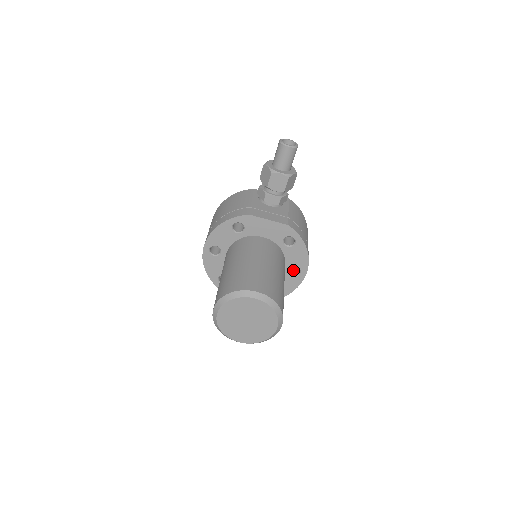
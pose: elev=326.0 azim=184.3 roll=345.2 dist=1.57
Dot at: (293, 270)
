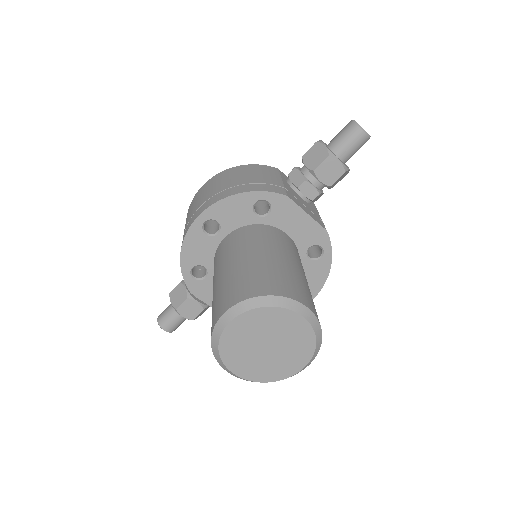
Dot at: occluded
